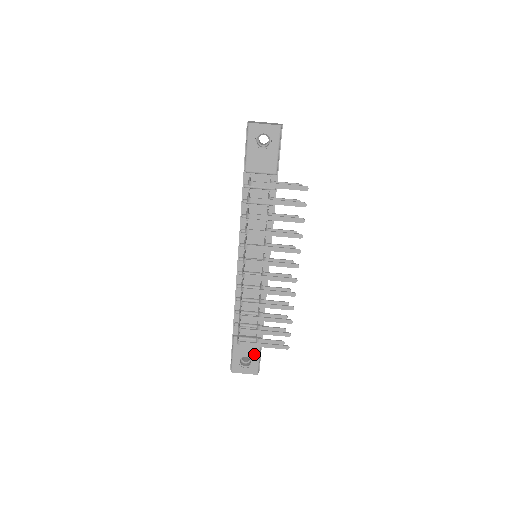
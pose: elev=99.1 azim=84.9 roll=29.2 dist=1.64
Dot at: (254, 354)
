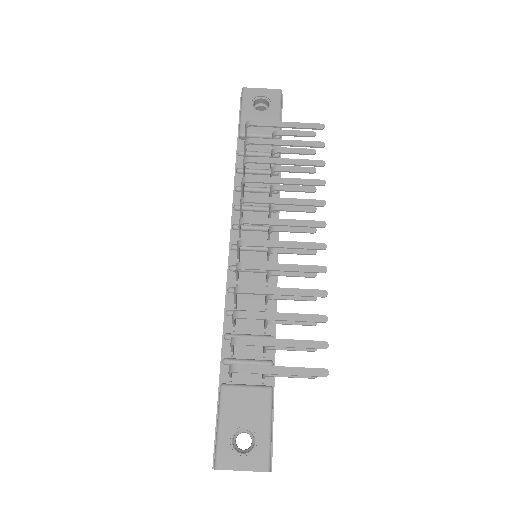
Dot at: (260, 420)
